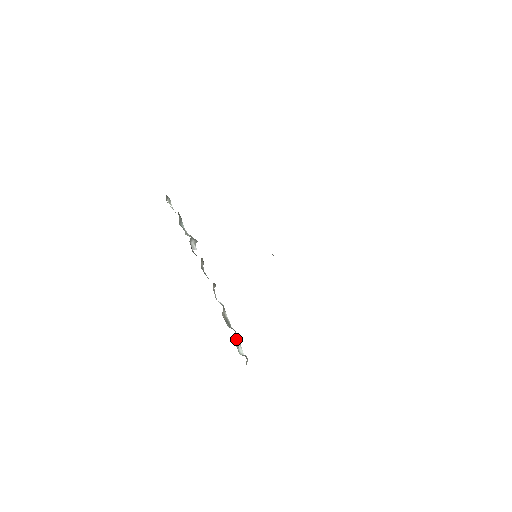
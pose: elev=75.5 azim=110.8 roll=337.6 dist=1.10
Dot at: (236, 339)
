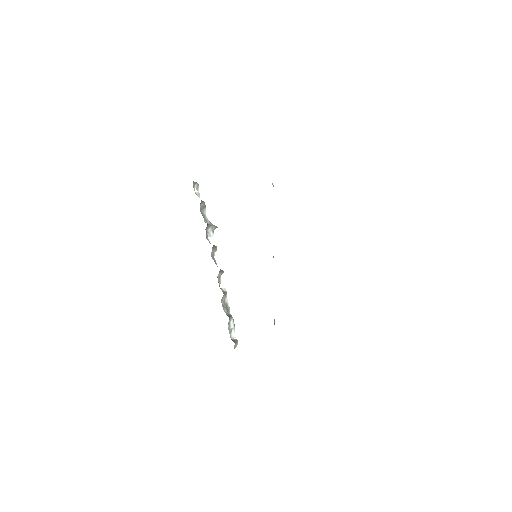
Dot at: (231, 324)
